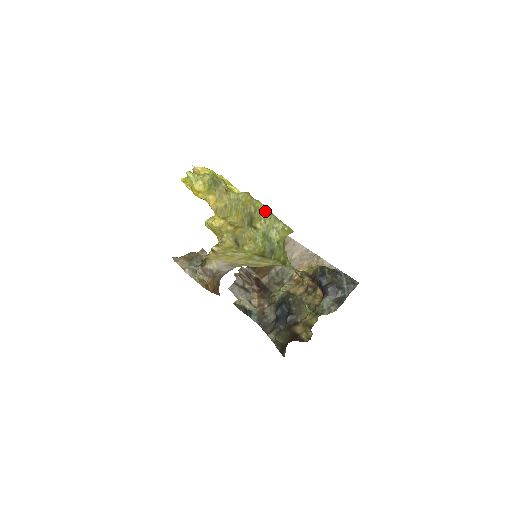
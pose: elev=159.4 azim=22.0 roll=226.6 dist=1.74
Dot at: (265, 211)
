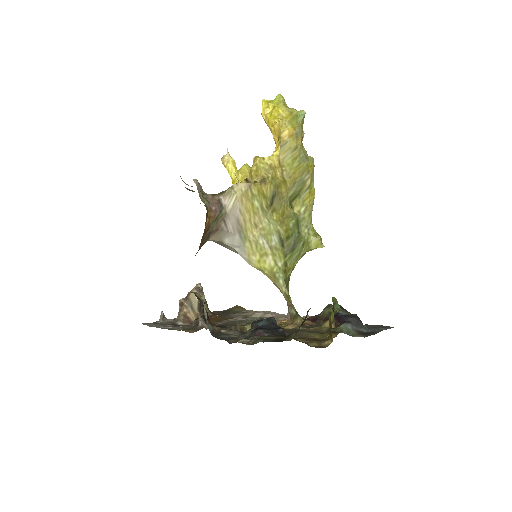
Dot at: (311, 201)
